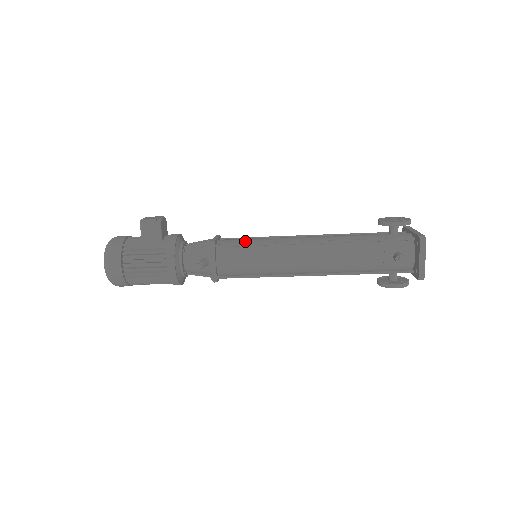
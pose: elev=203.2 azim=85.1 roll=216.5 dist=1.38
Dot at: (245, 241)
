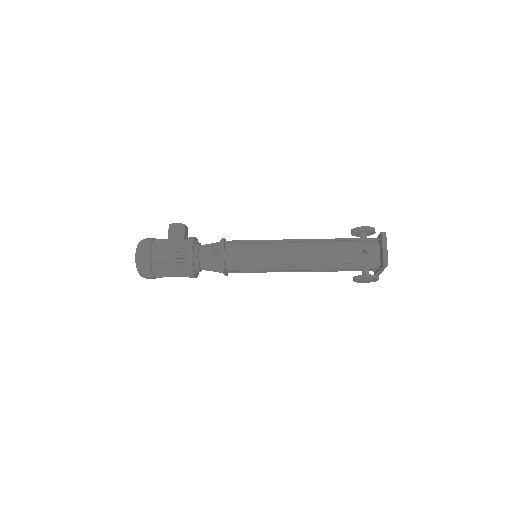
Dot at: (248, 242)
